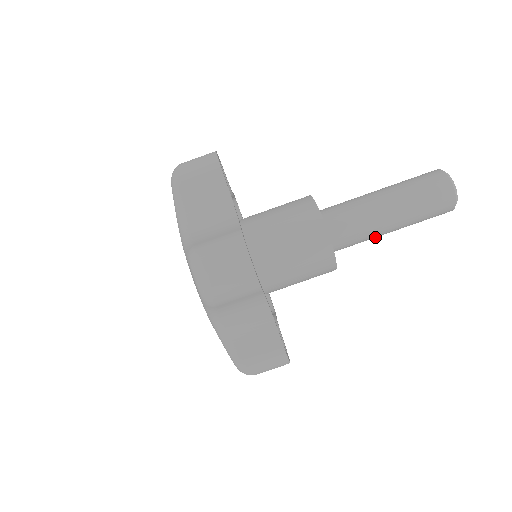
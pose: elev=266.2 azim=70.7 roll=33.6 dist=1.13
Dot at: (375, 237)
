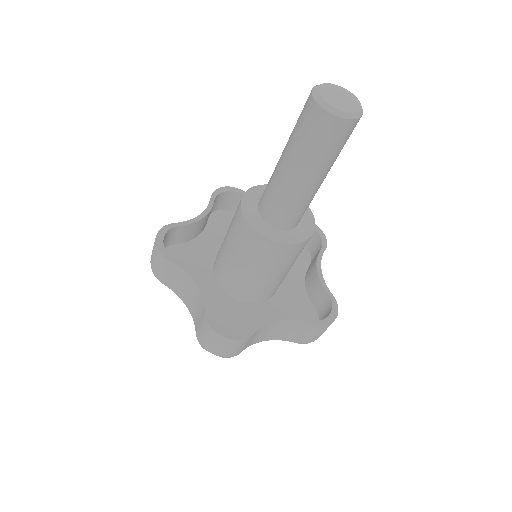
Dot at: occluded
